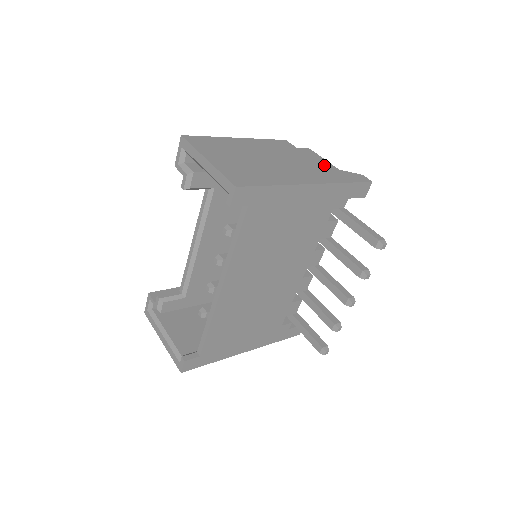
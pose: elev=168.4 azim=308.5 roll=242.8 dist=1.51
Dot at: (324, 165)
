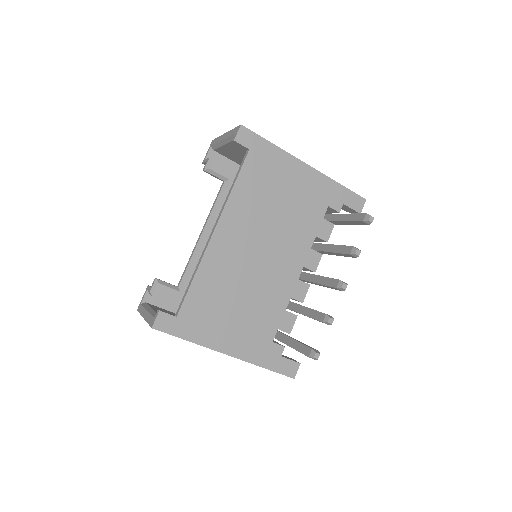
Dot at: occluded
